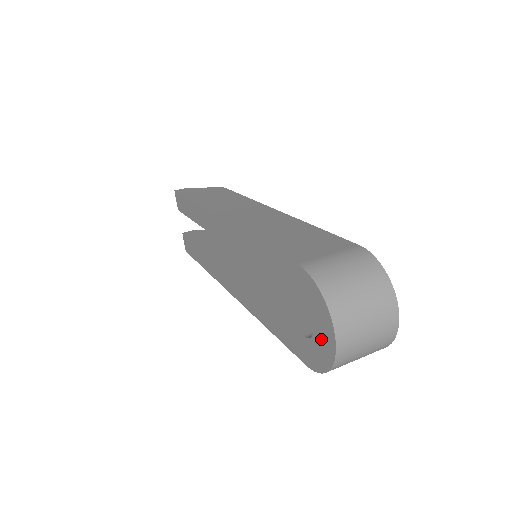
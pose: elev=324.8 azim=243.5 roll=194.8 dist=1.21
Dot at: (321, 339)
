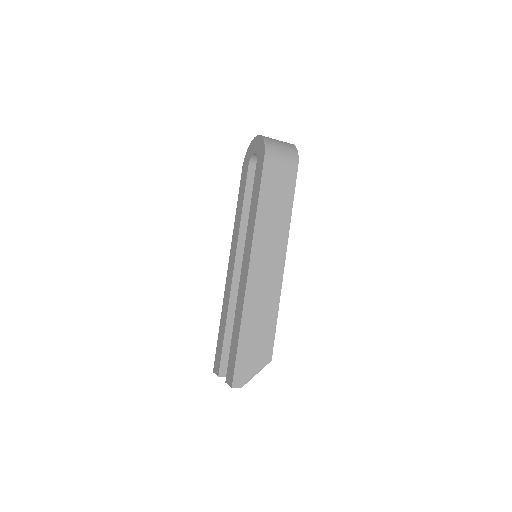
Dot at: (256, 147)
